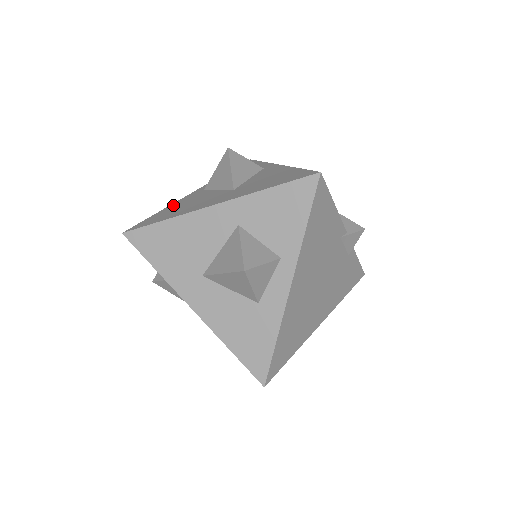
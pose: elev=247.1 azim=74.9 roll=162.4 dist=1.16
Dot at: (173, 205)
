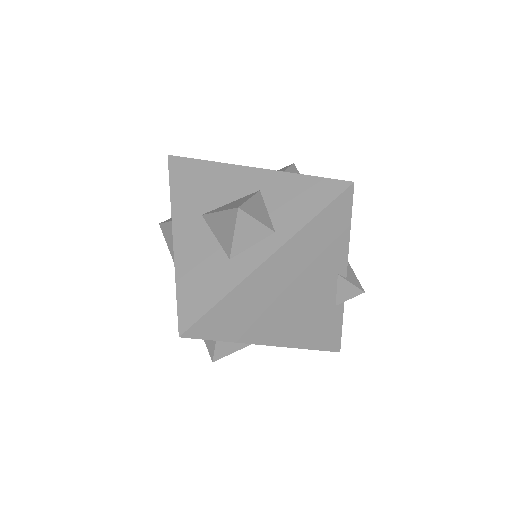
Dot at: occluded
